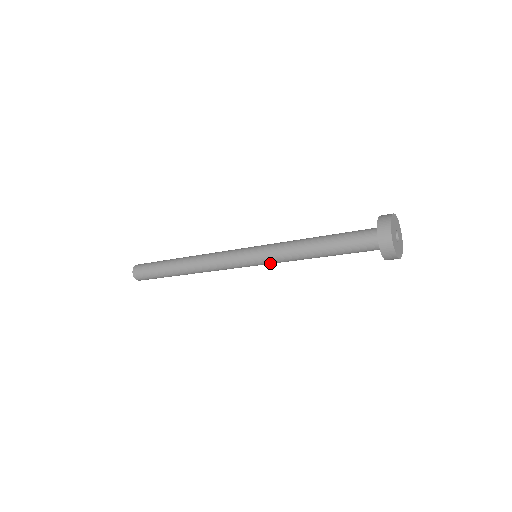
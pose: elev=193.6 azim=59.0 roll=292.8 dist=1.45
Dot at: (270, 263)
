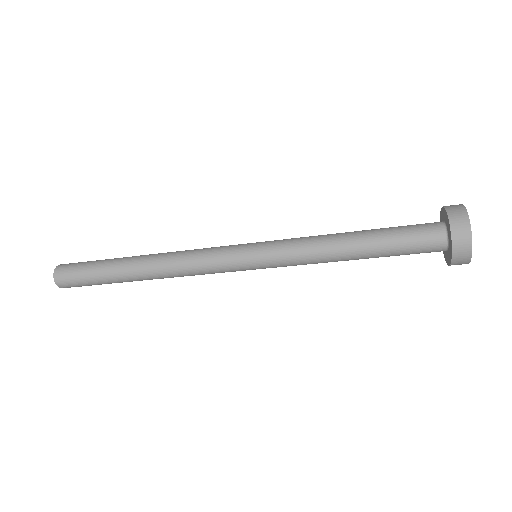
Dot at: occluded
